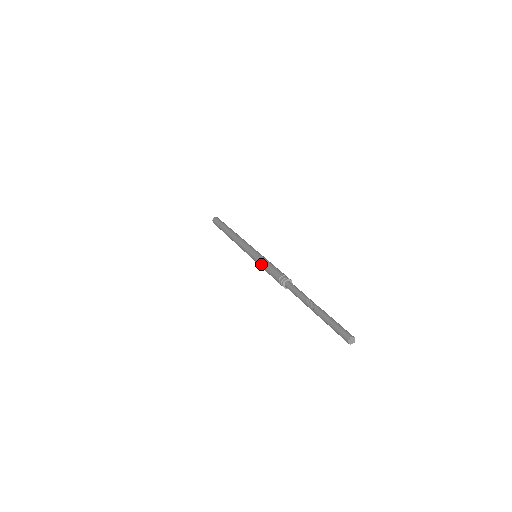
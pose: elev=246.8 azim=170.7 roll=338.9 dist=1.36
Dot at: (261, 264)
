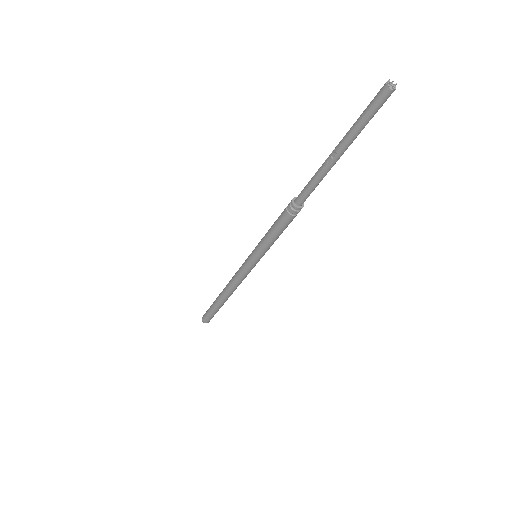
Dot at: (264, 243)
